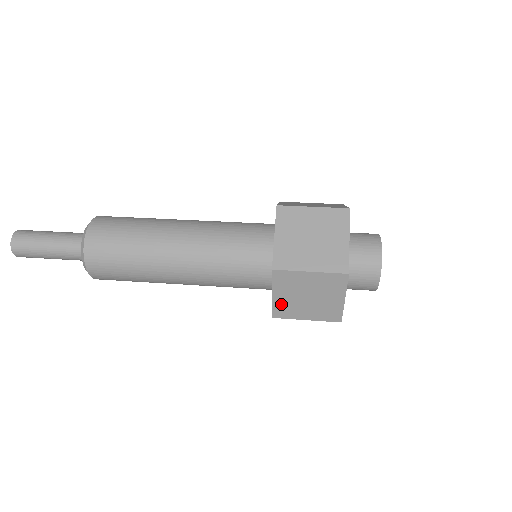
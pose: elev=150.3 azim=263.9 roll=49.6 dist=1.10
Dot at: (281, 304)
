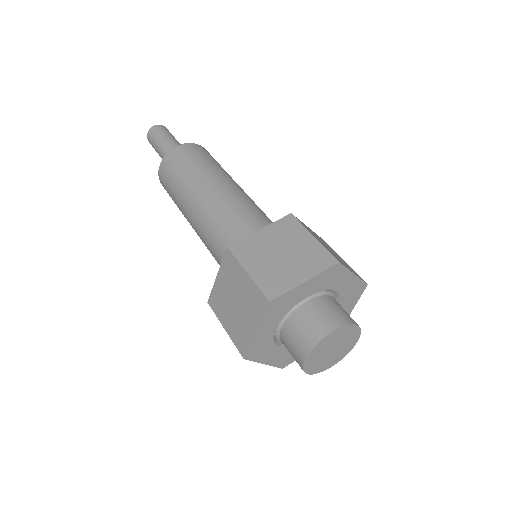
Dot at: occluded
